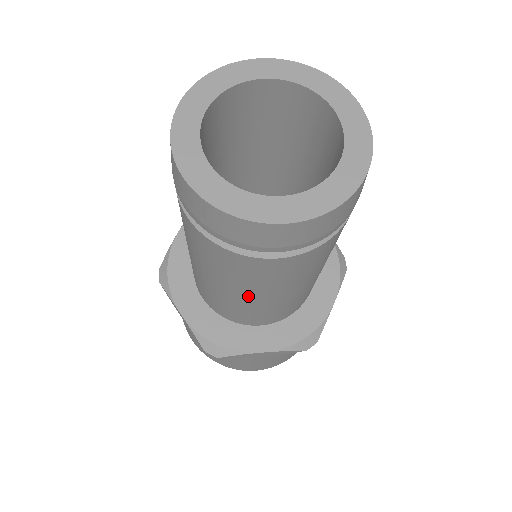
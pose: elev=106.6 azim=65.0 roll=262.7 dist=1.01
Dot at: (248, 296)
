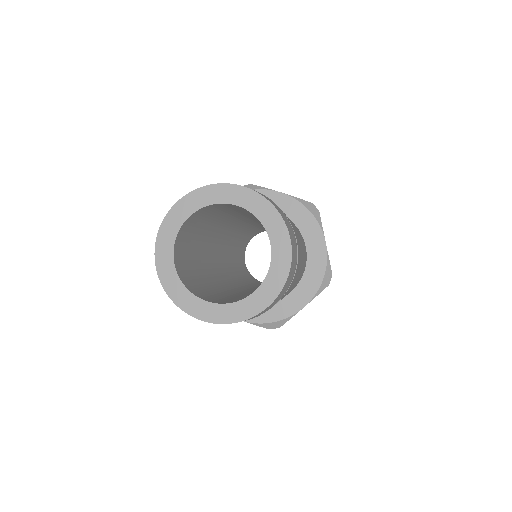
Dot at: occluded
